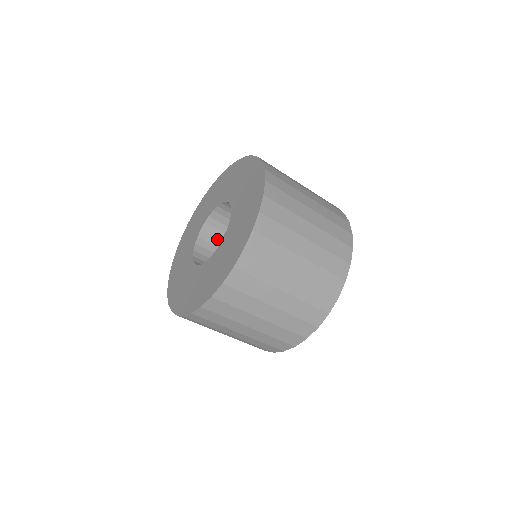
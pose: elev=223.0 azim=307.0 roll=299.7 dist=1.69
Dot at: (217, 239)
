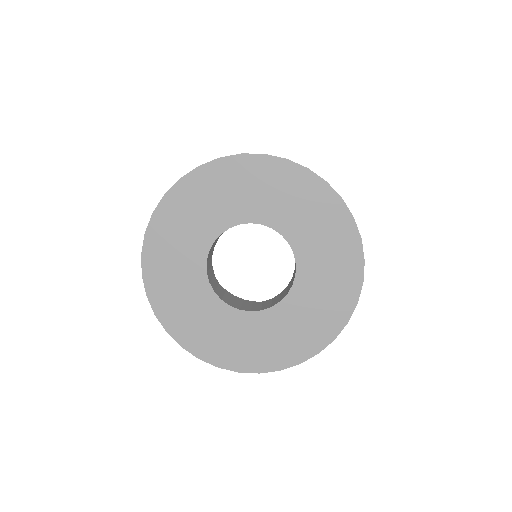
Dot at: occluded
